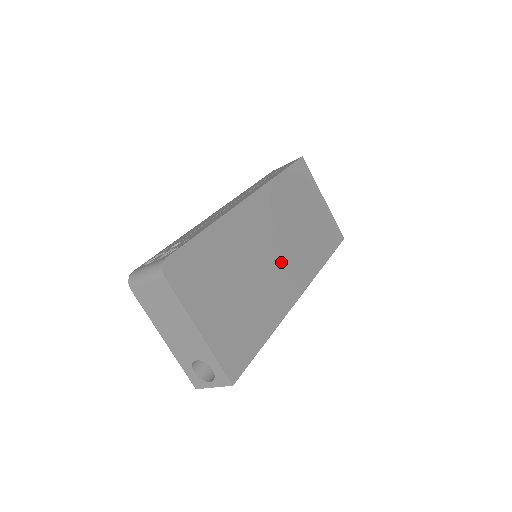
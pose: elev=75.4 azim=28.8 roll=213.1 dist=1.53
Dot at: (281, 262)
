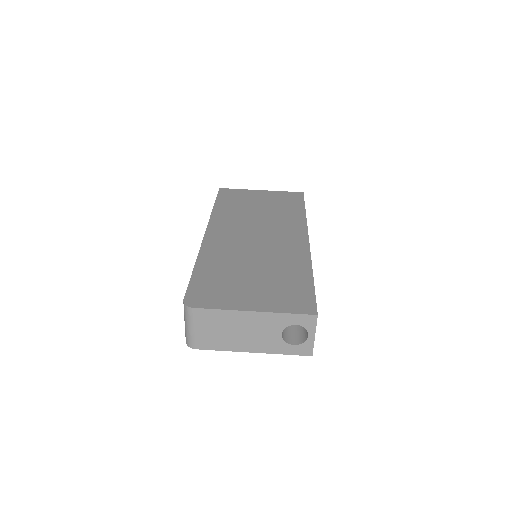
Dot at: (271, 238)
